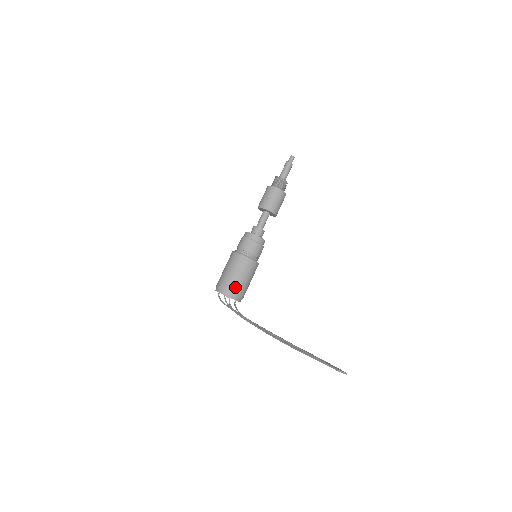
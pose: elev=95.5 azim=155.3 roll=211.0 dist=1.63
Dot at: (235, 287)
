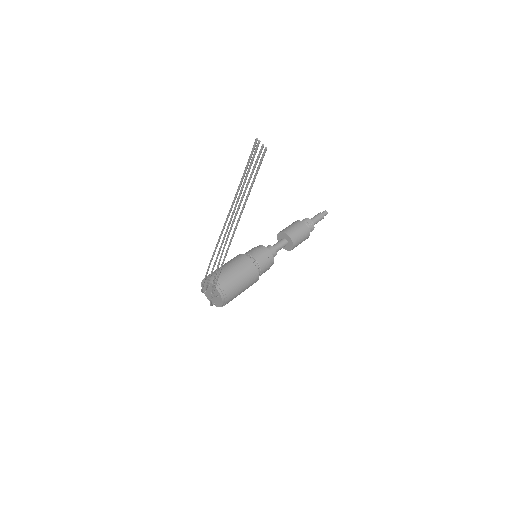
Dot at: (222, 275)
